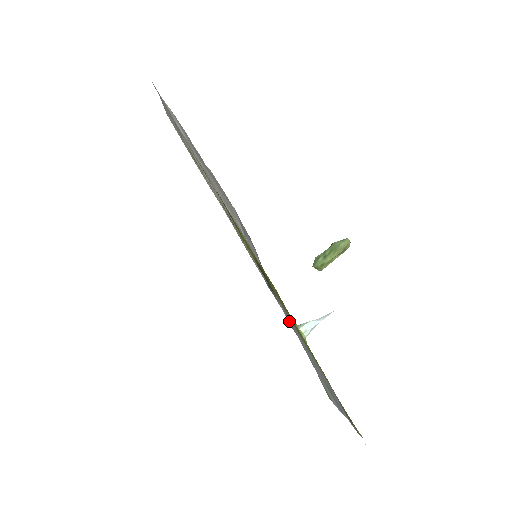
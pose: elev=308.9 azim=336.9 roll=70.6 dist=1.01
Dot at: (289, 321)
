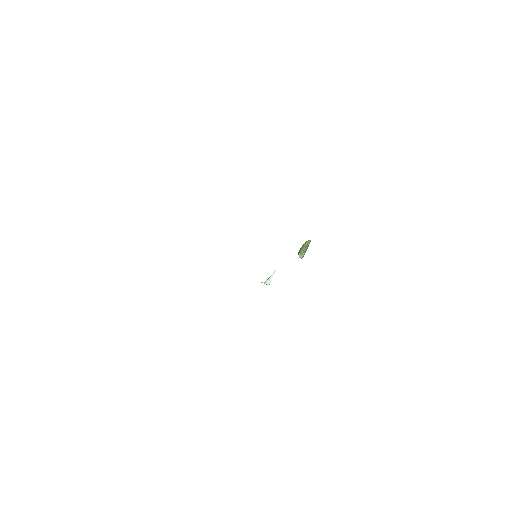
Dot at: occluded
